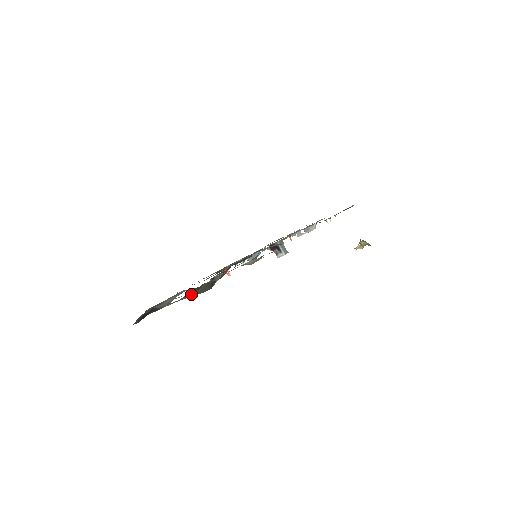
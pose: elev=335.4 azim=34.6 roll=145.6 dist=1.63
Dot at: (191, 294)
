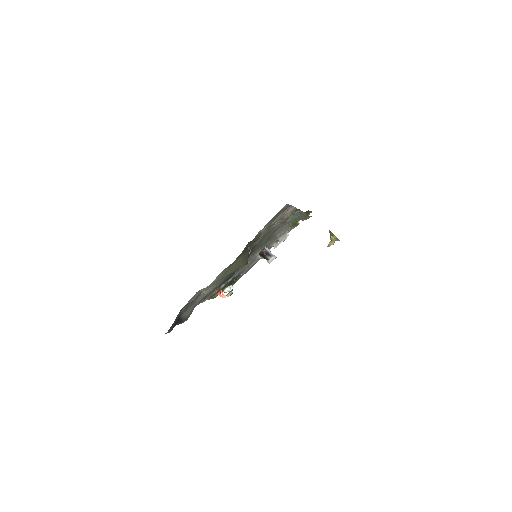
Dot at: (239, 260)
